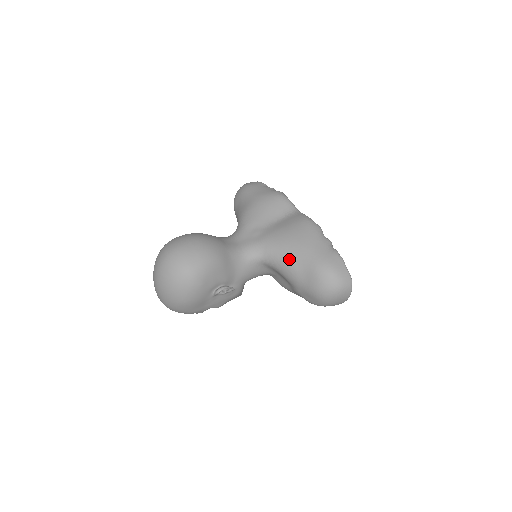
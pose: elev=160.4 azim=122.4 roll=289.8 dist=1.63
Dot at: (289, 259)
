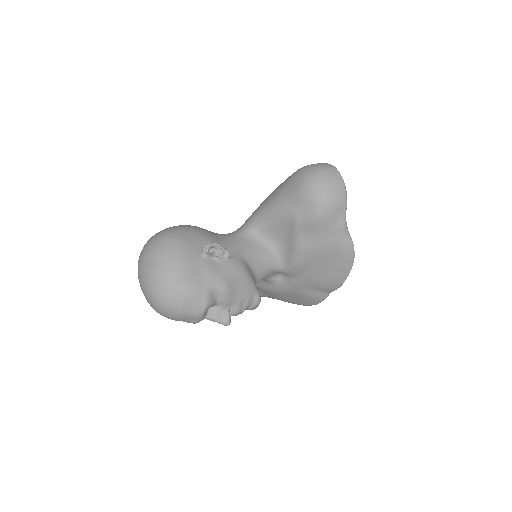
Dot at: (269, 200)
